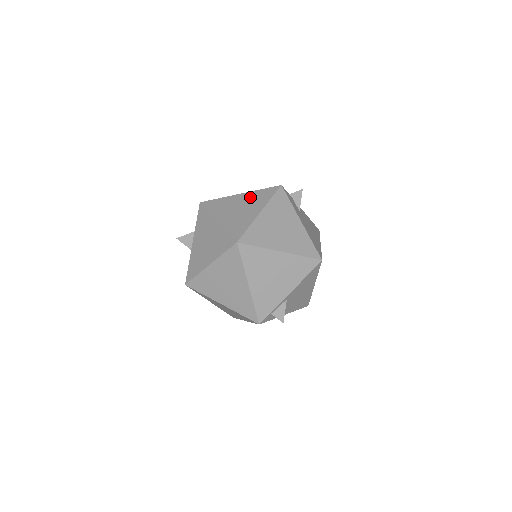
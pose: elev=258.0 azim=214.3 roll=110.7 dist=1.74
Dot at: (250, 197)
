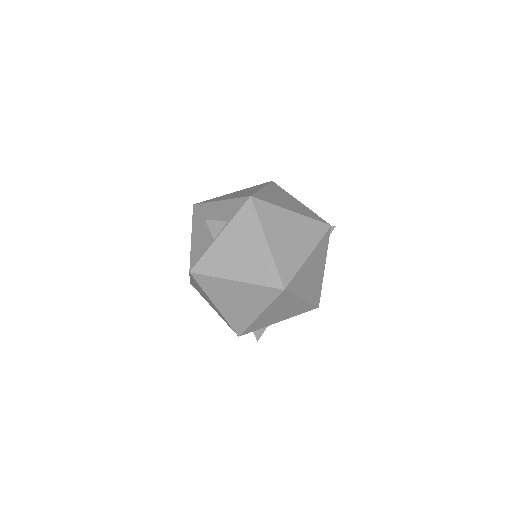
Dot at: (302, 225)
